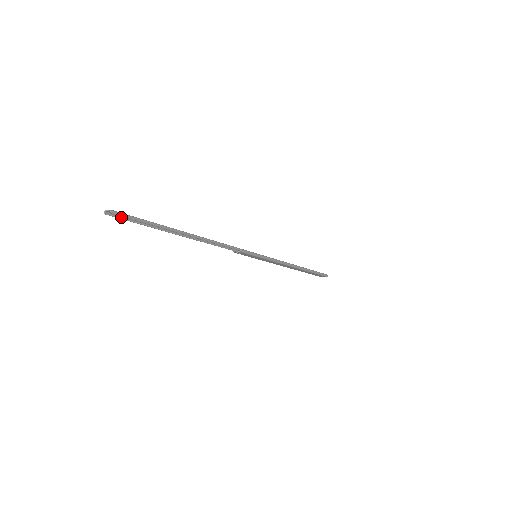
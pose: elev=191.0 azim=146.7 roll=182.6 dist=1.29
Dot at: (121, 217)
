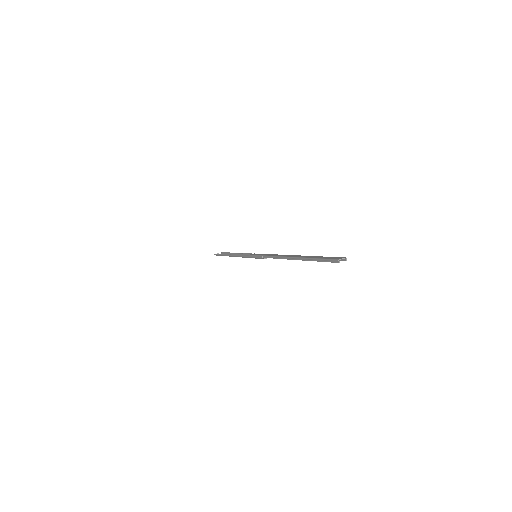
Dot at: (330, 261)
